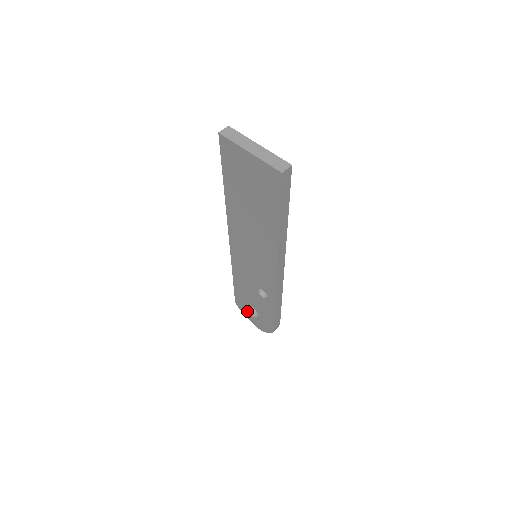
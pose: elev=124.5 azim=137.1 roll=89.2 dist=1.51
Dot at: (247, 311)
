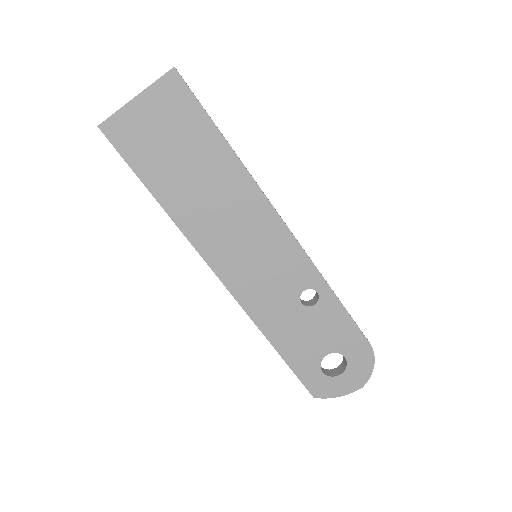
Dot at: (331, 380)
